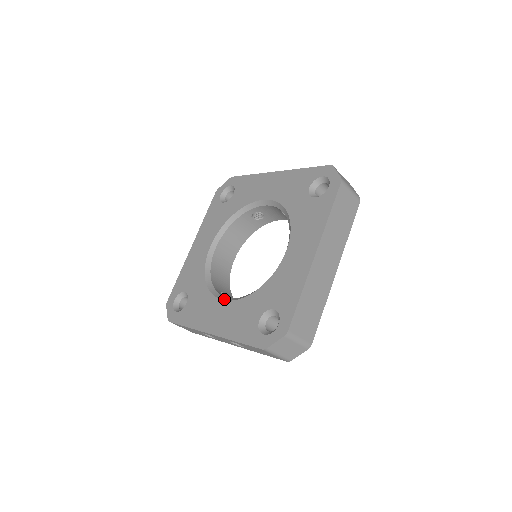
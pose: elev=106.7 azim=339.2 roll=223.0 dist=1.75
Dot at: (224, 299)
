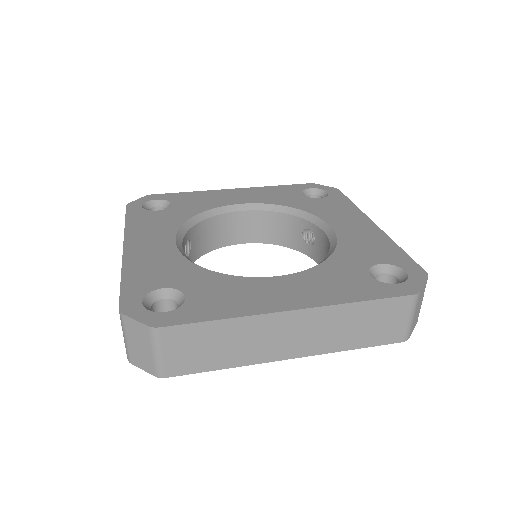
Dot at: (178, 242)
